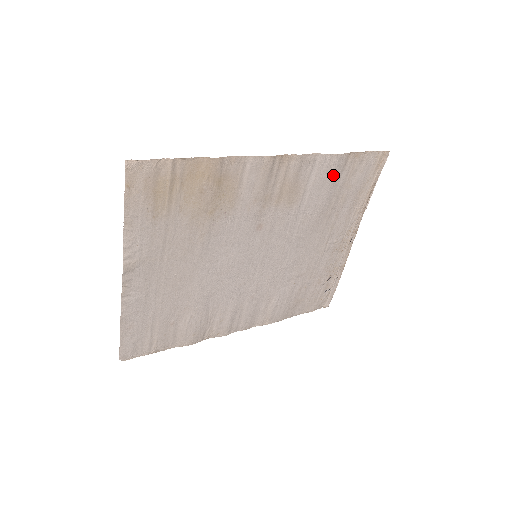
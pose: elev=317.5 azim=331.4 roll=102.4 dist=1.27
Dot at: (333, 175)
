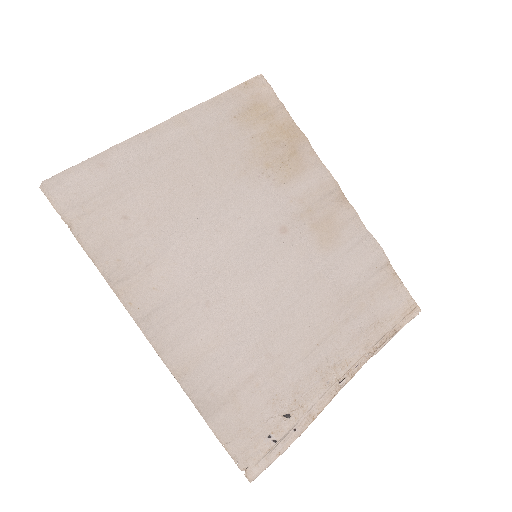
Dot at: (368, 263)
